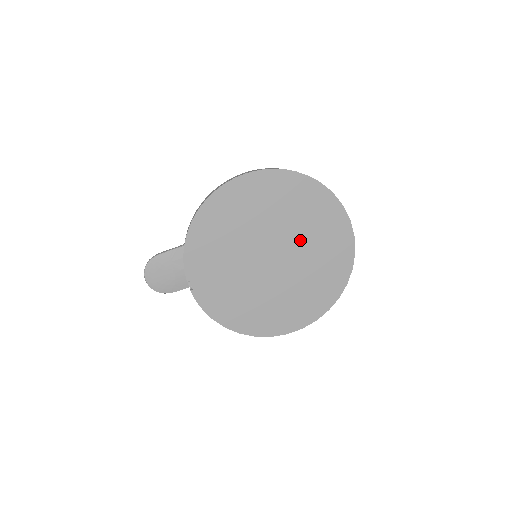
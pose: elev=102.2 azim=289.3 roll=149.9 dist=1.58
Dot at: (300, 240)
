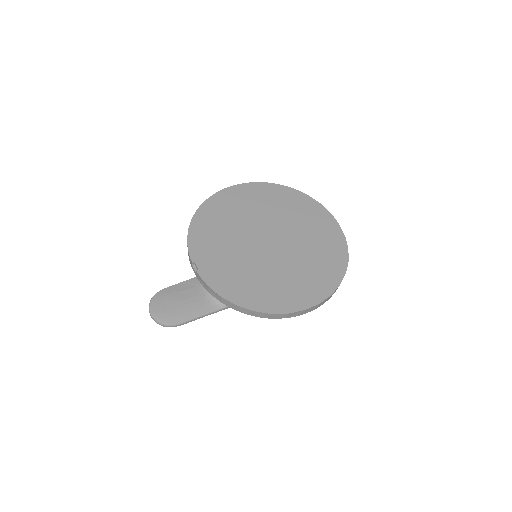
Dot at: (291, 228)
